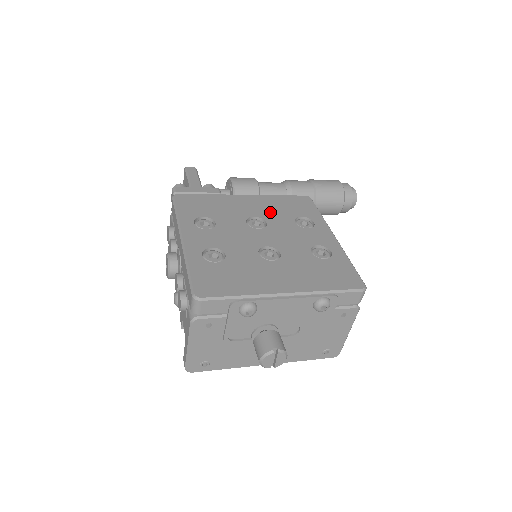
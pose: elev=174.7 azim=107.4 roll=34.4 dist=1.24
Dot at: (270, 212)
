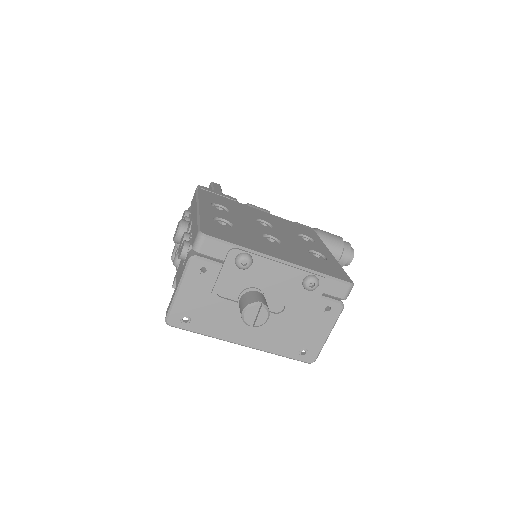
Dot at: (278, 223)
